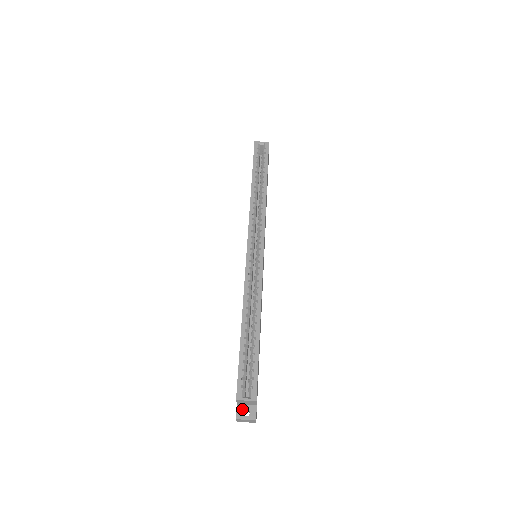
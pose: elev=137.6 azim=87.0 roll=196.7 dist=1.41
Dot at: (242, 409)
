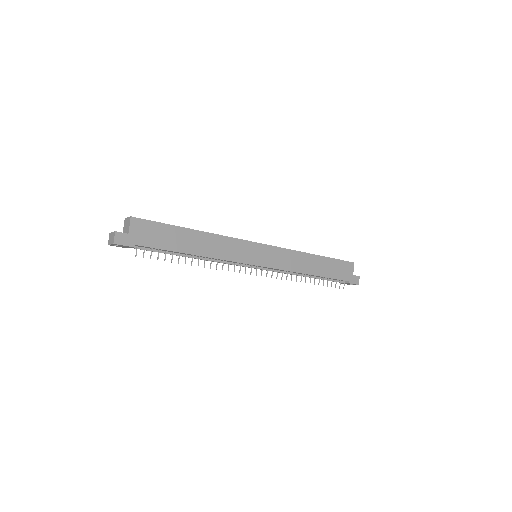
Dot at: occluded
